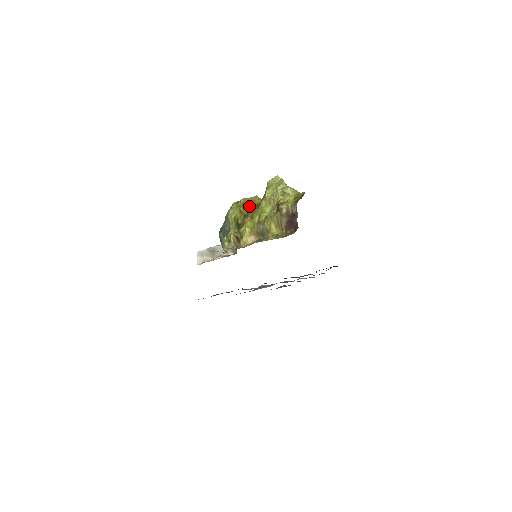
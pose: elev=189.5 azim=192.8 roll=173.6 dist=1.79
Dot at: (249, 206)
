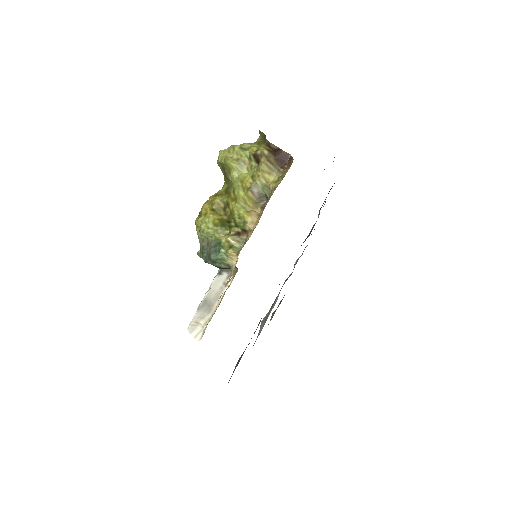
Dot at: (220, 197)
